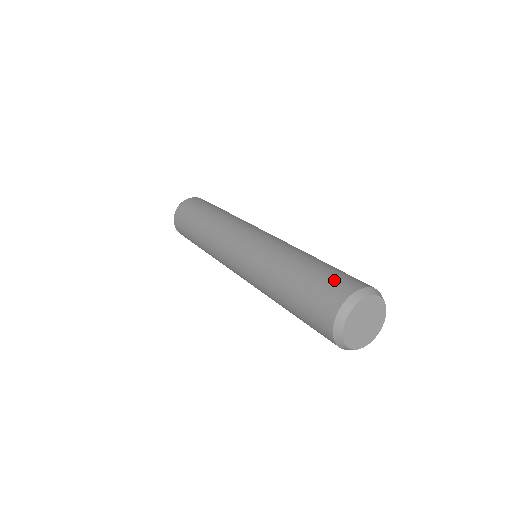
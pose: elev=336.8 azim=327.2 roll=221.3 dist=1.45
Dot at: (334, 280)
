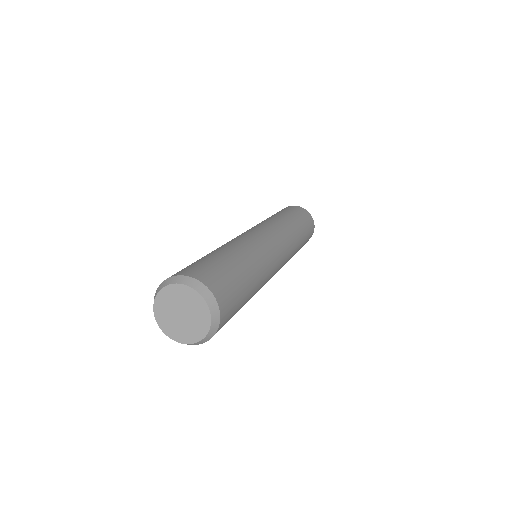
Dot at: occluded
